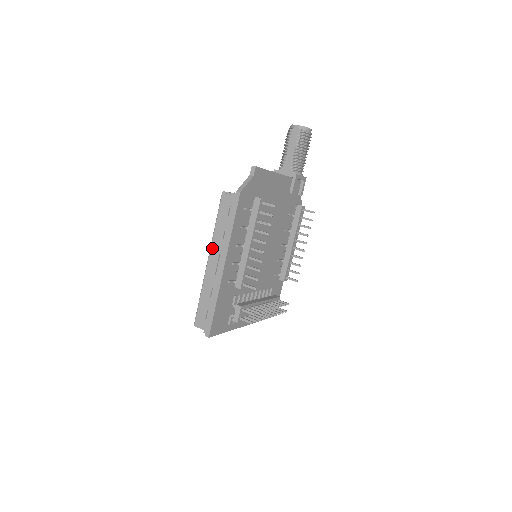
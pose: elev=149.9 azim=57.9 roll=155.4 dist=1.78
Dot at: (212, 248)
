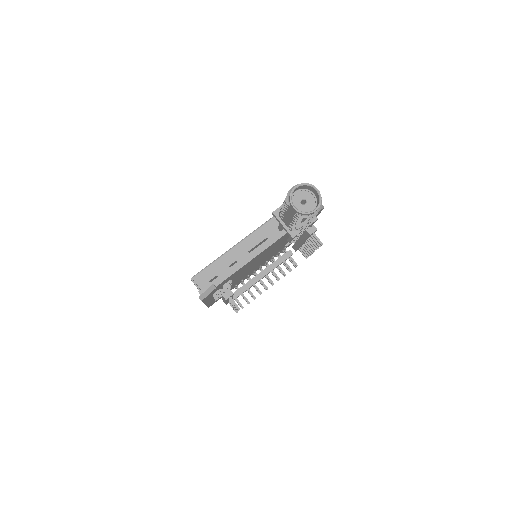
Dot at: occluded
